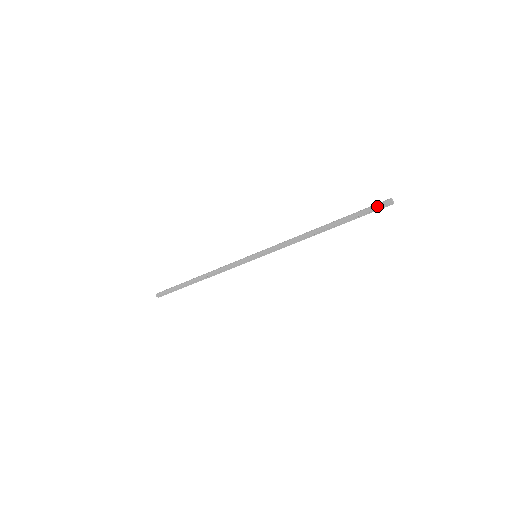
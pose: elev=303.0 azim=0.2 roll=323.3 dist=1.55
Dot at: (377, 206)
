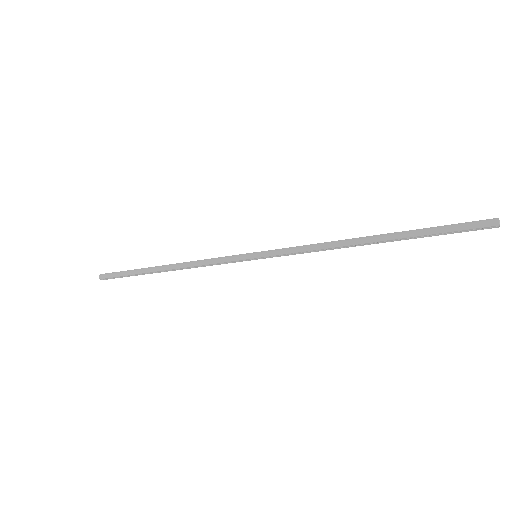
Dot at: (472, 227)
